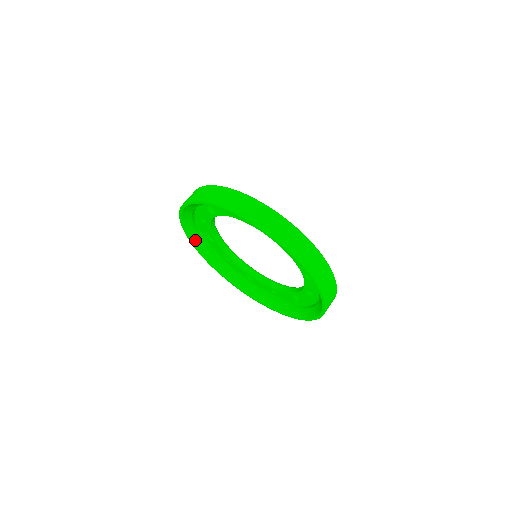
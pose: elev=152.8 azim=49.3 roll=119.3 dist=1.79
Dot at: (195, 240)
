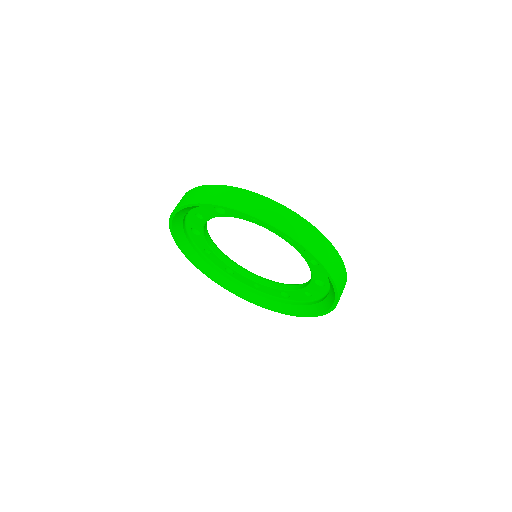
Dot at: (178, 233)
